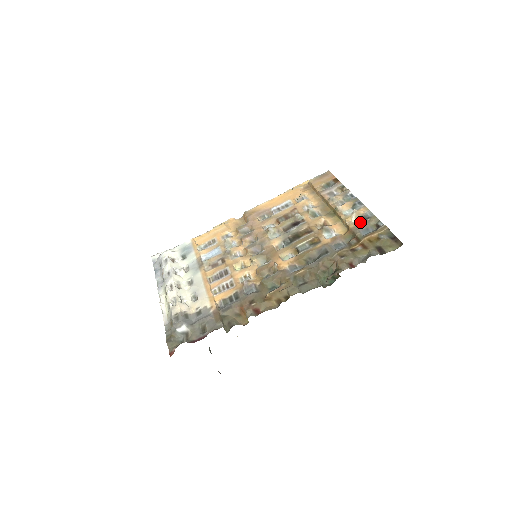
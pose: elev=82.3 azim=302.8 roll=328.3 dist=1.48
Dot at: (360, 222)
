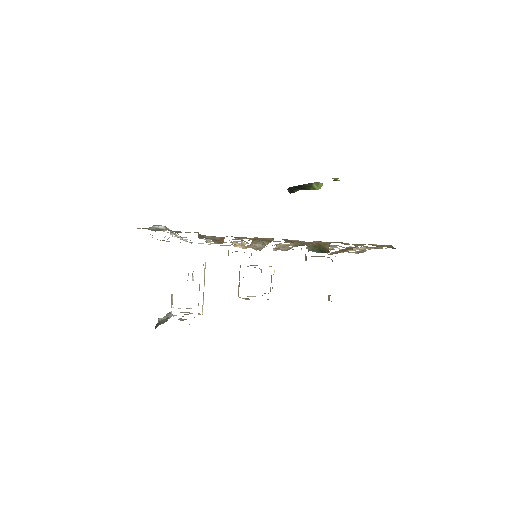
Dot at: occluded
